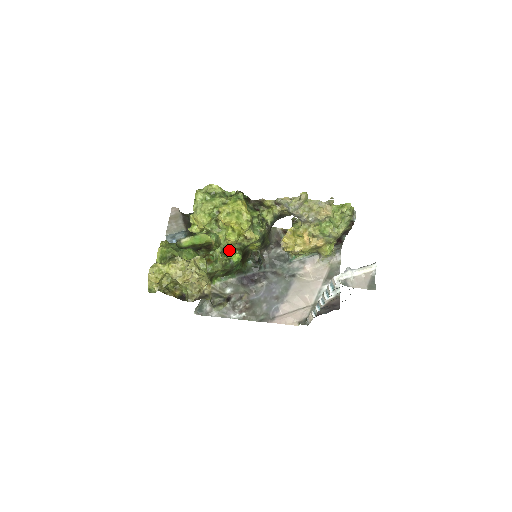
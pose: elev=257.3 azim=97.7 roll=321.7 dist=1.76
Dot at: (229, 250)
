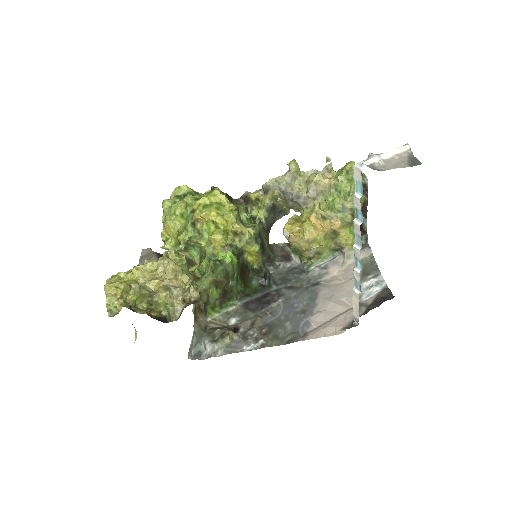
Dot at: (218, 258)
